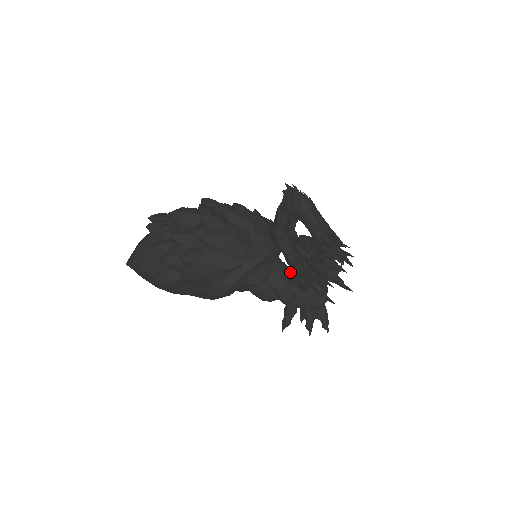
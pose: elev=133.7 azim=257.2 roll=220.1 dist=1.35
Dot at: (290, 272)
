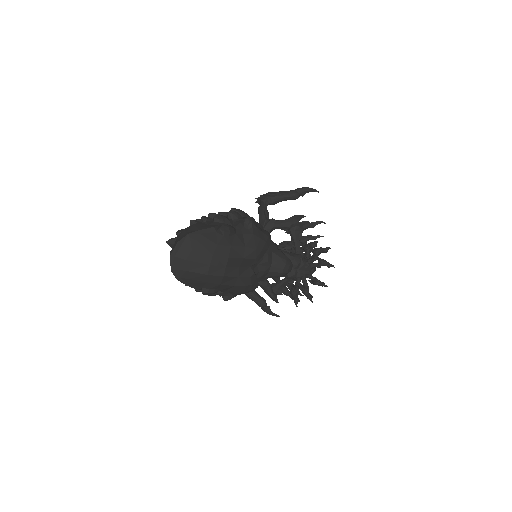
Dot at: (290, 228)
